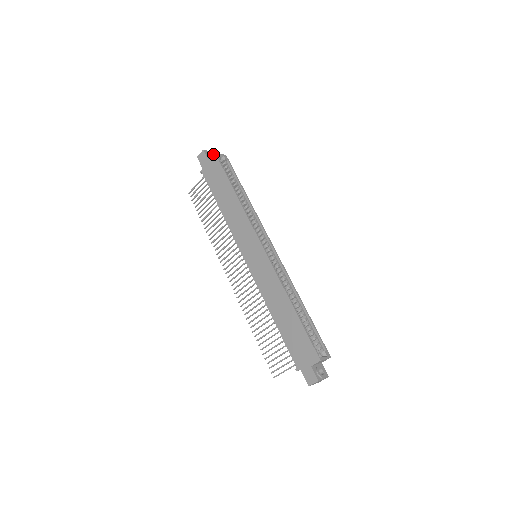
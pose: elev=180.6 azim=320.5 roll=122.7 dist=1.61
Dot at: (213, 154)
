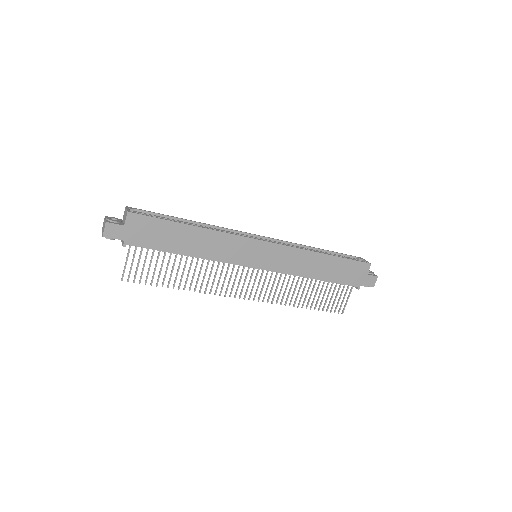
Dot at: (127, 215)
